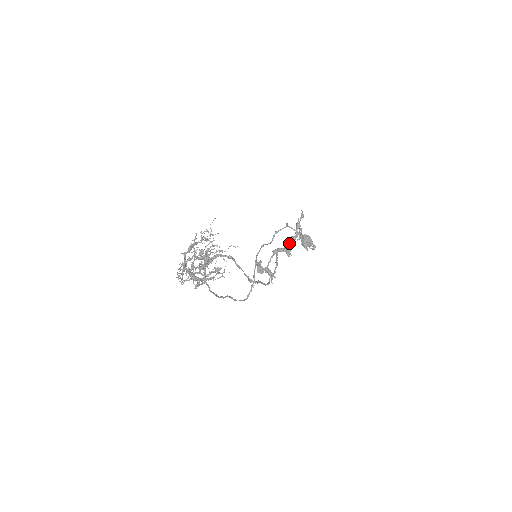
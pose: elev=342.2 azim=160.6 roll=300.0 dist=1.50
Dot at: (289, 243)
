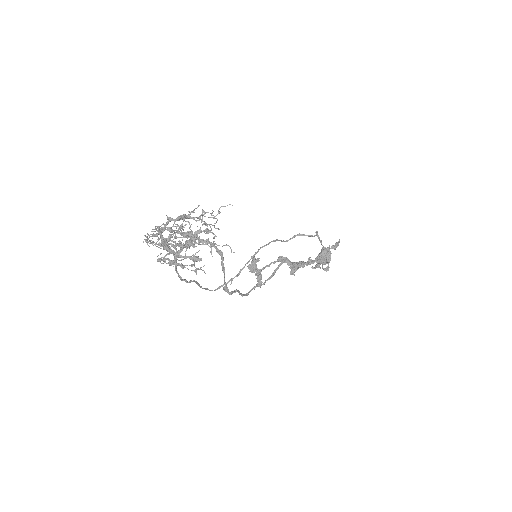
Dot at: (301, 263)
